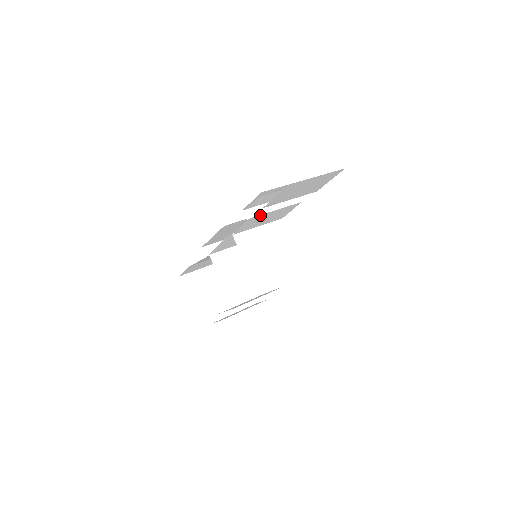
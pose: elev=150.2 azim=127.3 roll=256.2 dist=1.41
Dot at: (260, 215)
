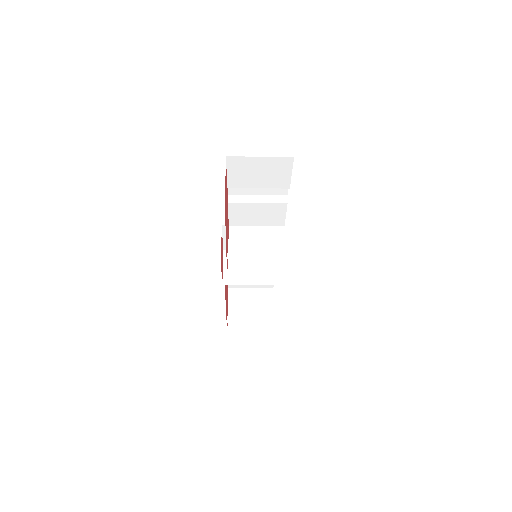
Dot at: (241, 204)
